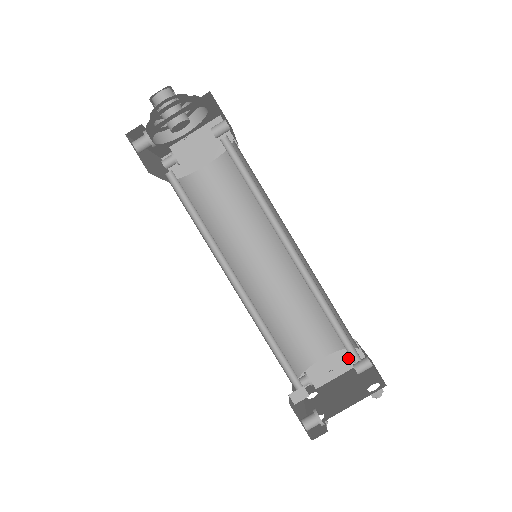
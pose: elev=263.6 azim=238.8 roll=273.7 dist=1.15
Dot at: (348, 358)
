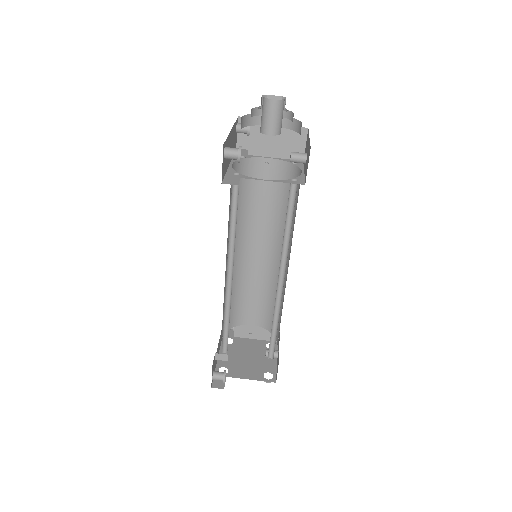
Dot at: (267, 334)
